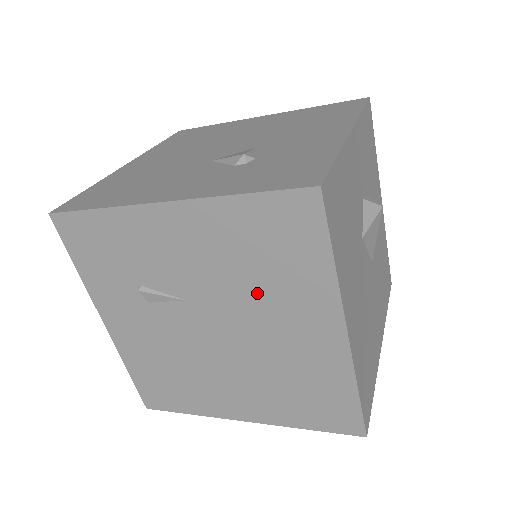
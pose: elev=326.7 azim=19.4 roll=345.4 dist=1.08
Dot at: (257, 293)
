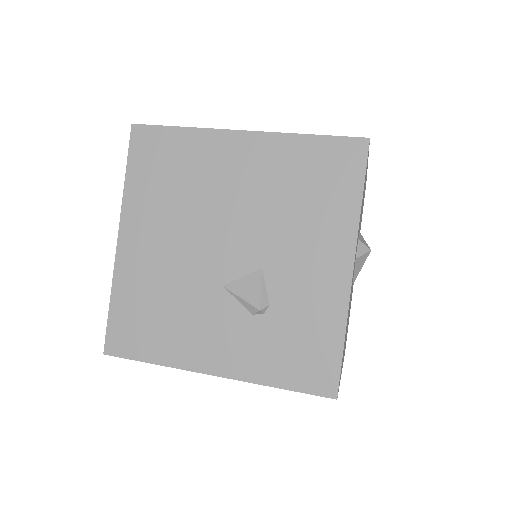
Dot at: occluded
